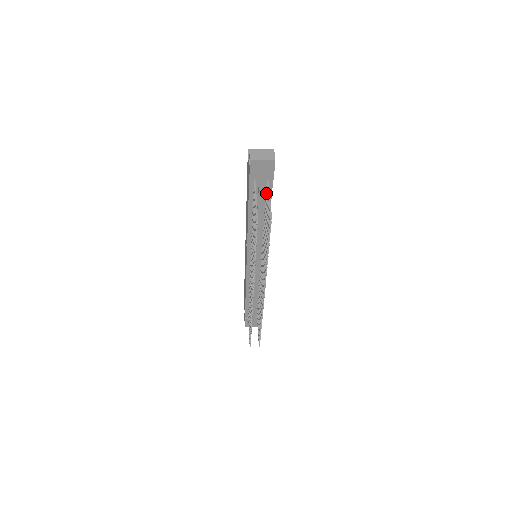
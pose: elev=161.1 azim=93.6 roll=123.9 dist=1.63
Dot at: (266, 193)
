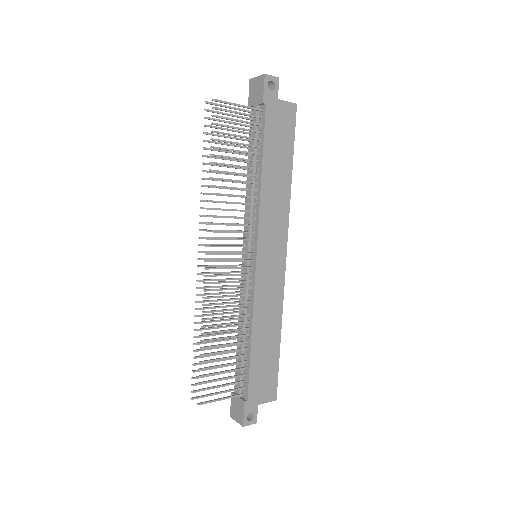
Dot at: (257, 123)
